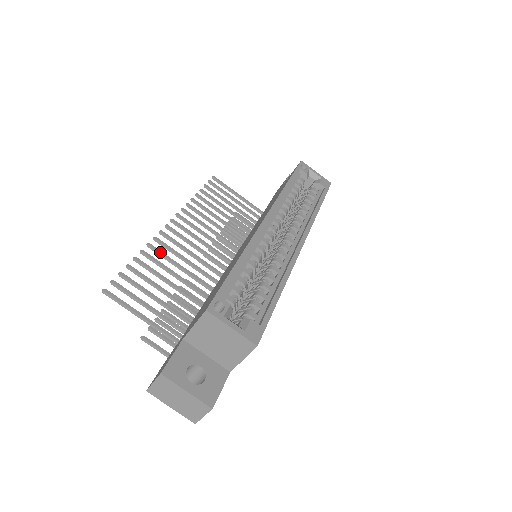
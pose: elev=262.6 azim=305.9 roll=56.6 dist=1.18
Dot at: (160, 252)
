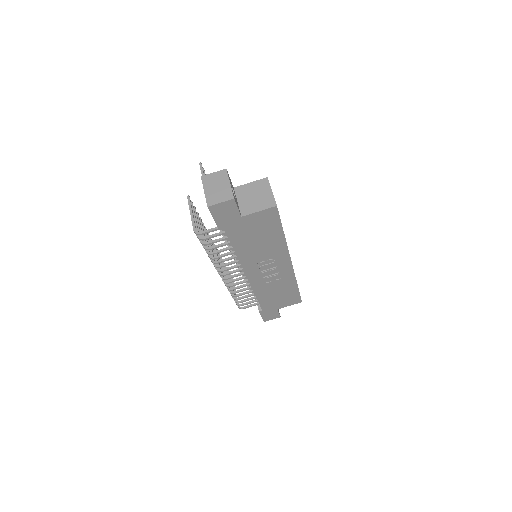
Dot at: occluded
